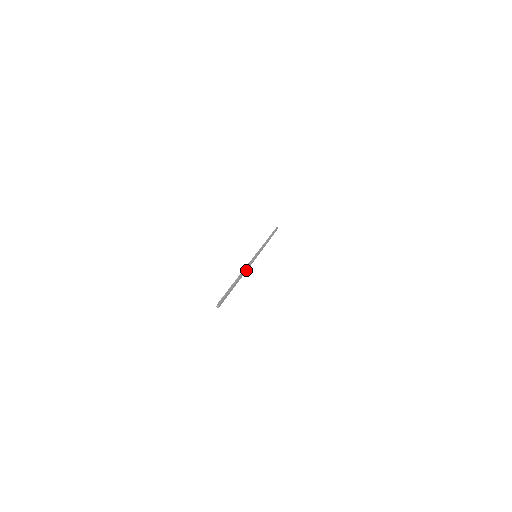
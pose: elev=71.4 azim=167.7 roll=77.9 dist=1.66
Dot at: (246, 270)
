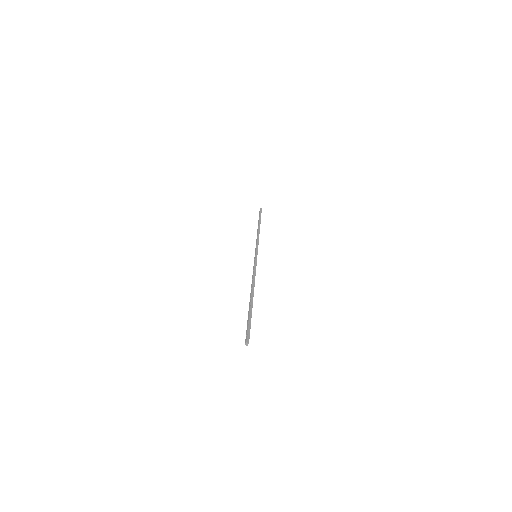
Dot at: (254, 280)
